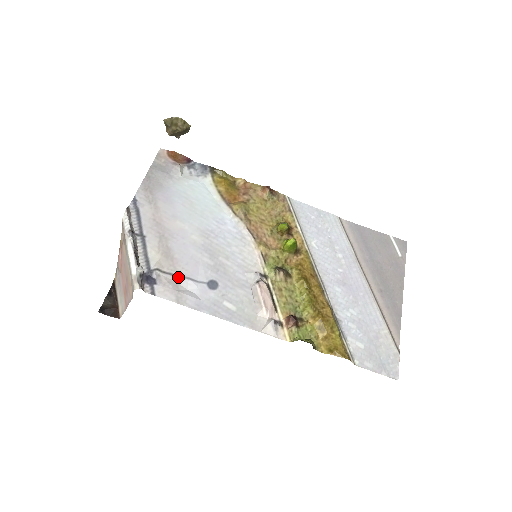
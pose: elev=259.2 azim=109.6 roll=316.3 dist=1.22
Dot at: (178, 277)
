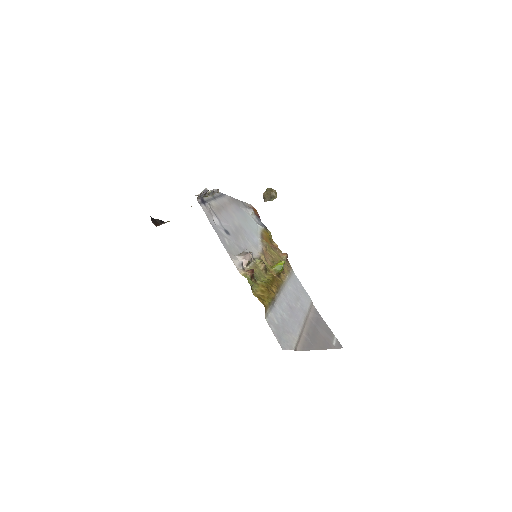
Dot at: (215, 215)
